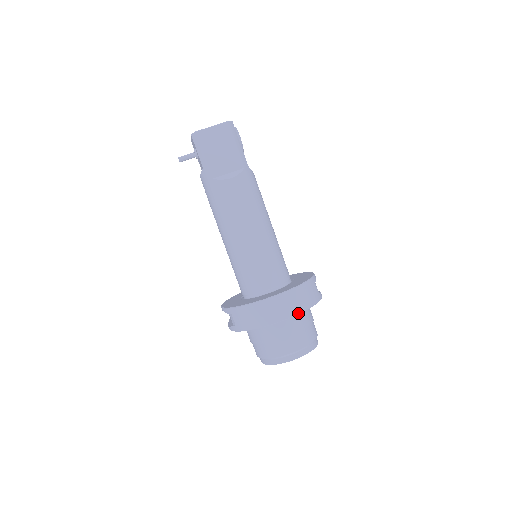
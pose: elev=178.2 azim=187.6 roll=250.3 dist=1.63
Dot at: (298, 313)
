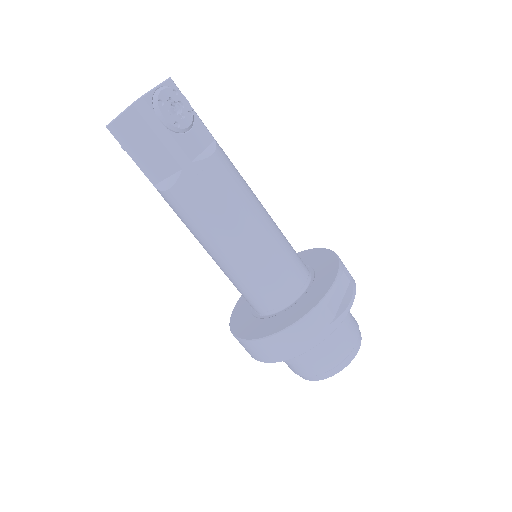
Dot at: (288, 359)
